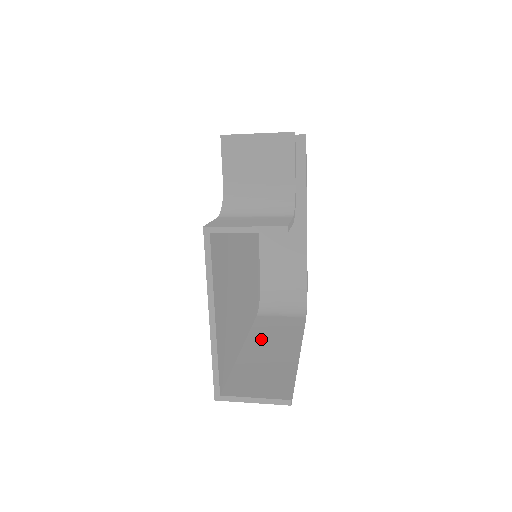
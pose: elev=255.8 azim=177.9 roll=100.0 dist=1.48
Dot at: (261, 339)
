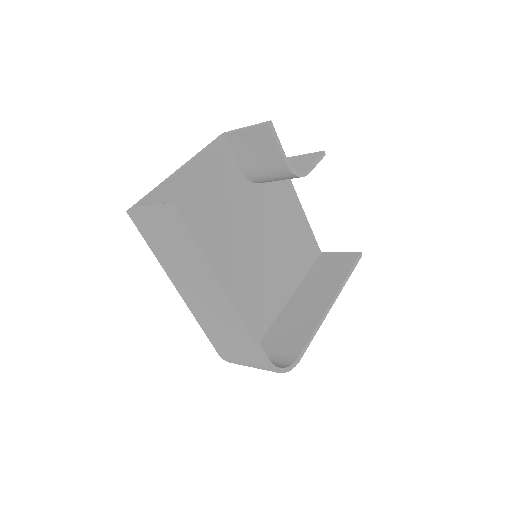
Dot at: occluded
